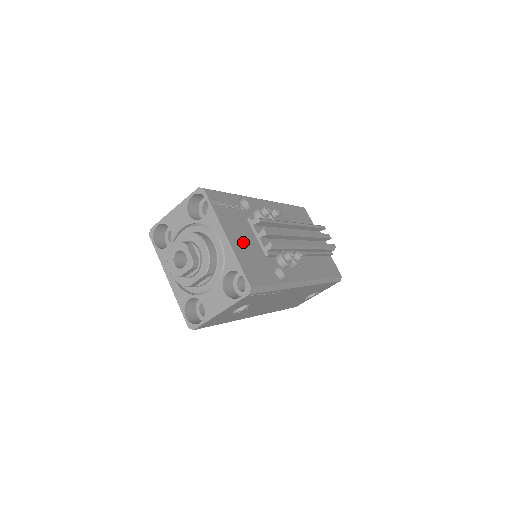
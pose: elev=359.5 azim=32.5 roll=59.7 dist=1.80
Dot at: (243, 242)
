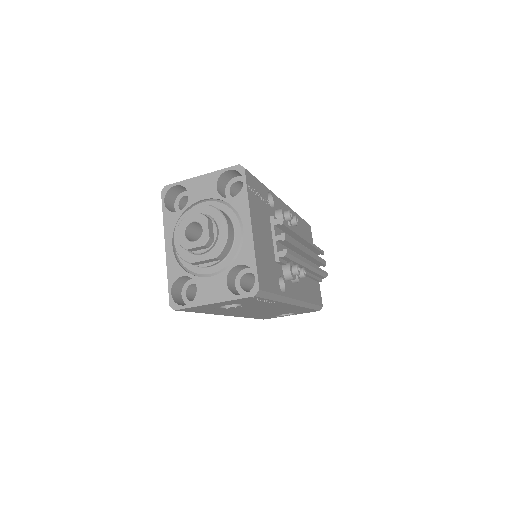
Dot at: (262, 239)
